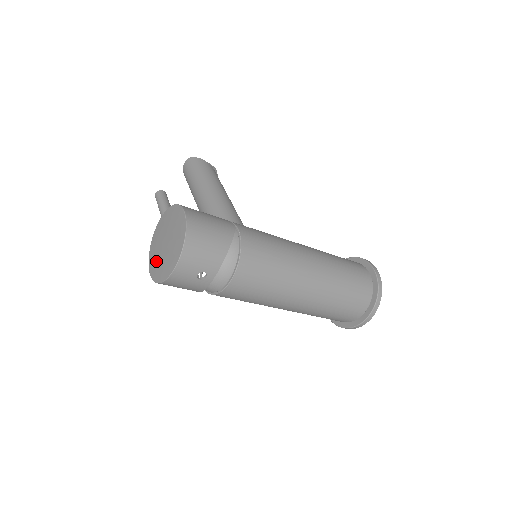
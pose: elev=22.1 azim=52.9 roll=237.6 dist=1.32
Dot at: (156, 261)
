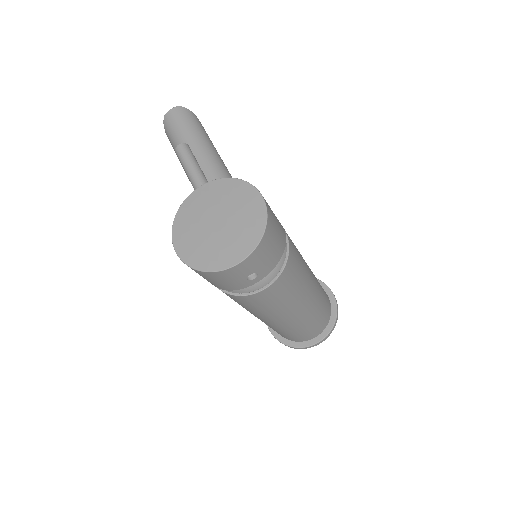
Dot at: (194, 239)
